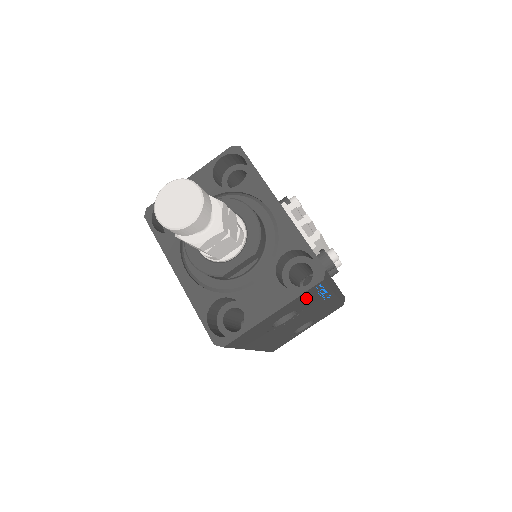
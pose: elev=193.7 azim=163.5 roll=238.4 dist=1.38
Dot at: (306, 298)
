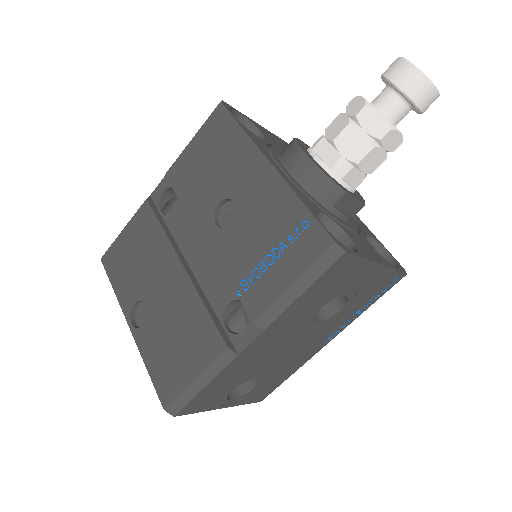
Dot at: (373, 291)
